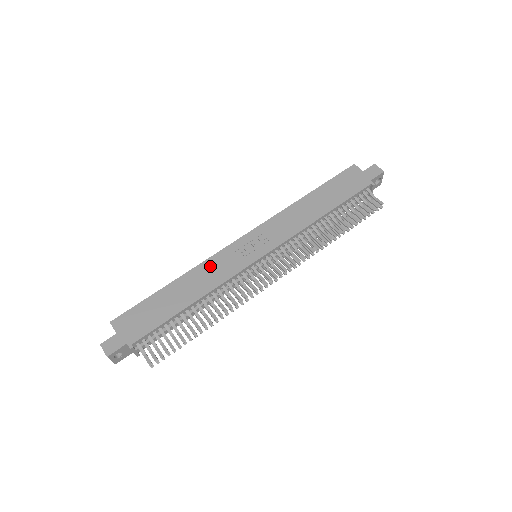
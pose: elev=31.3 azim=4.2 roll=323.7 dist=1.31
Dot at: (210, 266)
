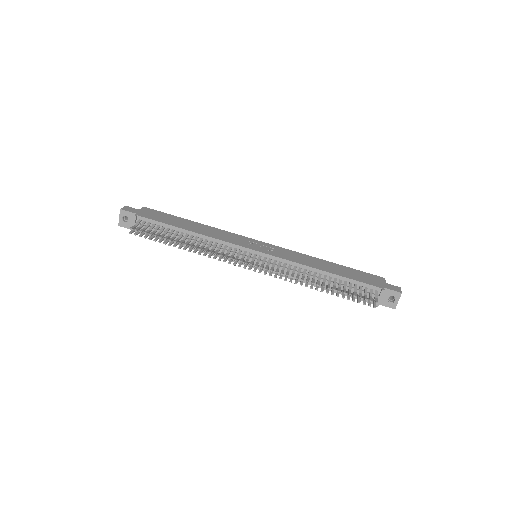
Dot at: (224, 233)
